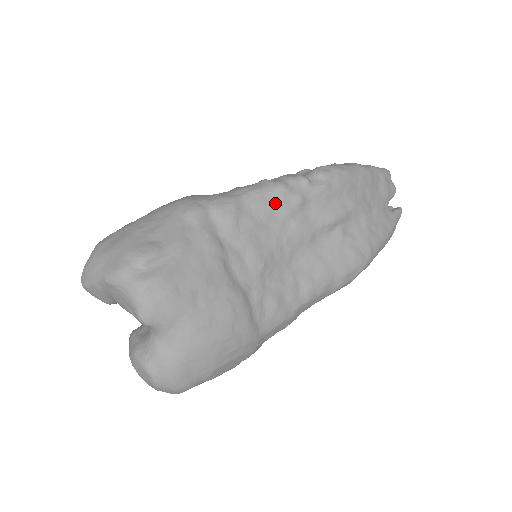
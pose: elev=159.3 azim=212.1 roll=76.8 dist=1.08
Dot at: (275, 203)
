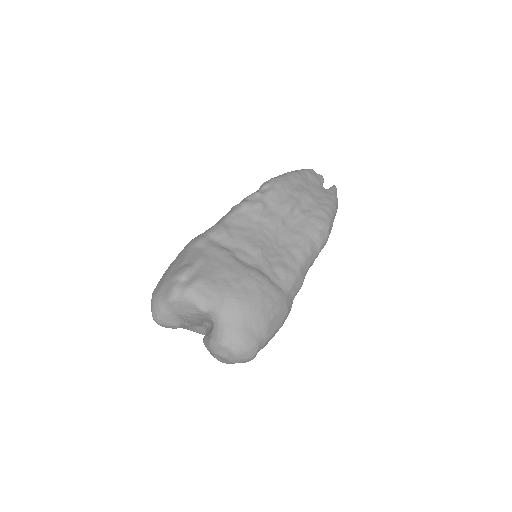
Dot at: (246, 214)
